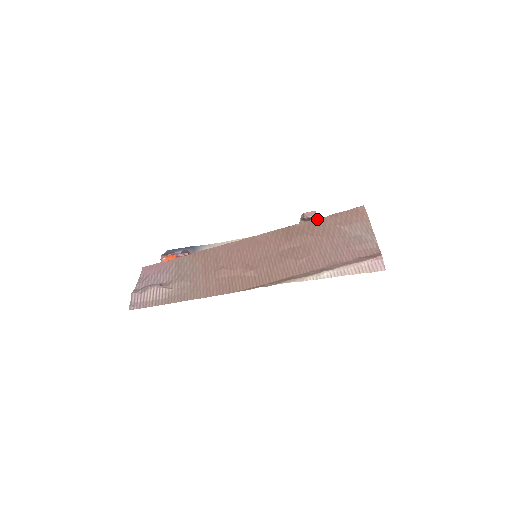
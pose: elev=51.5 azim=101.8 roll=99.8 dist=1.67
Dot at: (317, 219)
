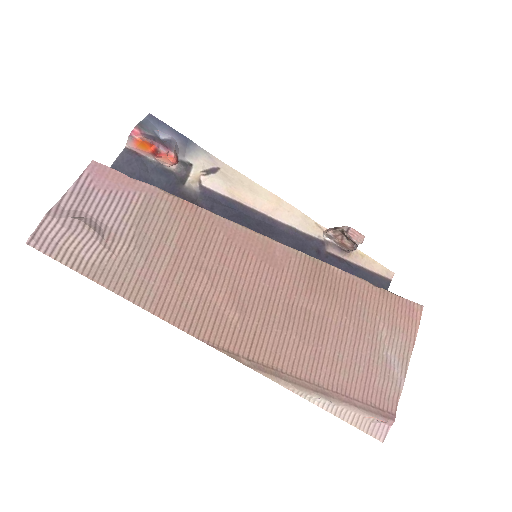
Dot at: (363, 281)
